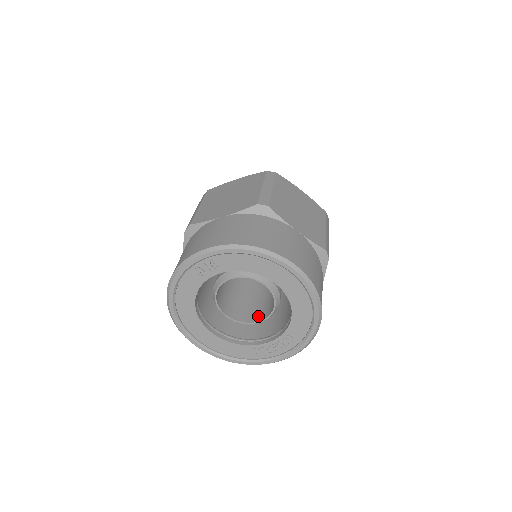
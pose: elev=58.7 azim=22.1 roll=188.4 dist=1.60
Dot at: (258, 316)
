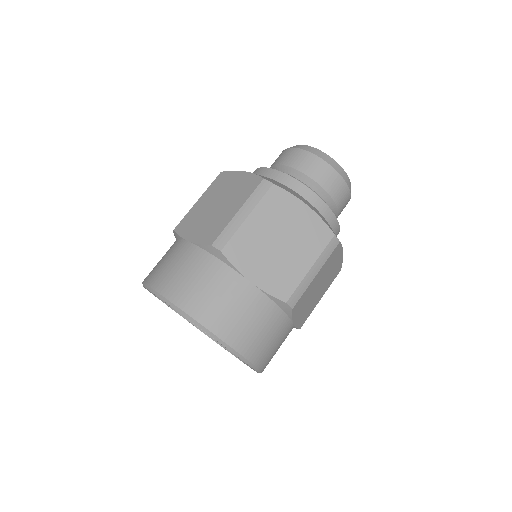
Dot at: occluded
